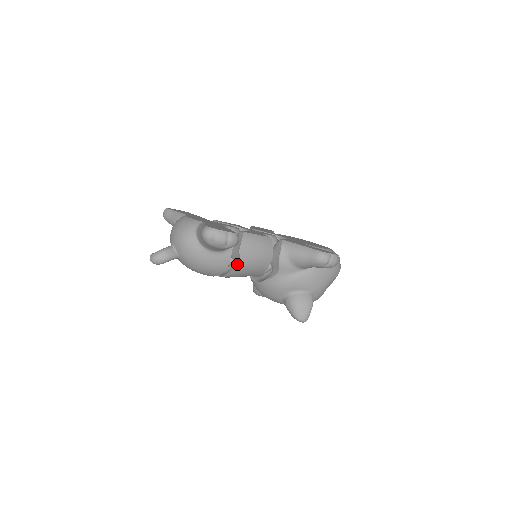
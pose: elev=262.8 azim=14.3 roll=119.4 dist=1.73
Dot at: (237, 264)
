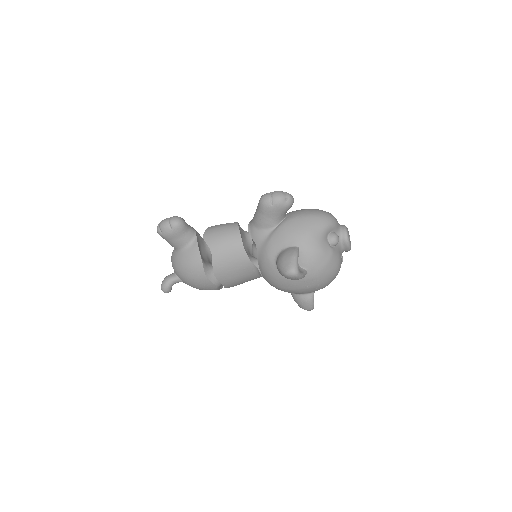
Dot at: occluded
